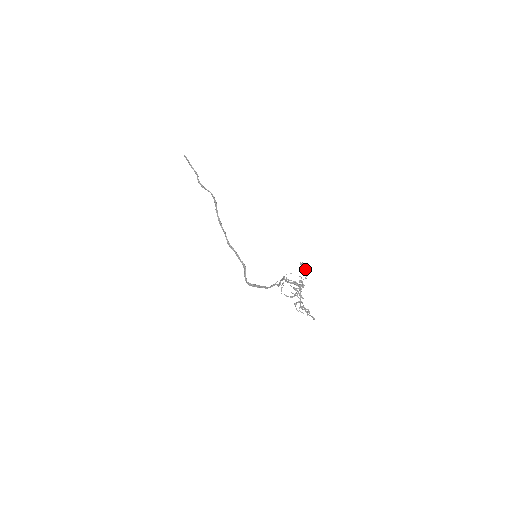
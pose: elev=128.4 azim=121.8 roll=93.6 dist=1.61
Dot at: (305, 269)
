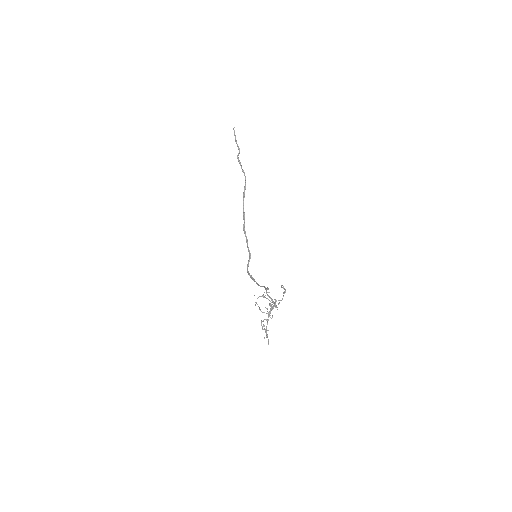
Dot at: (284, 292)
